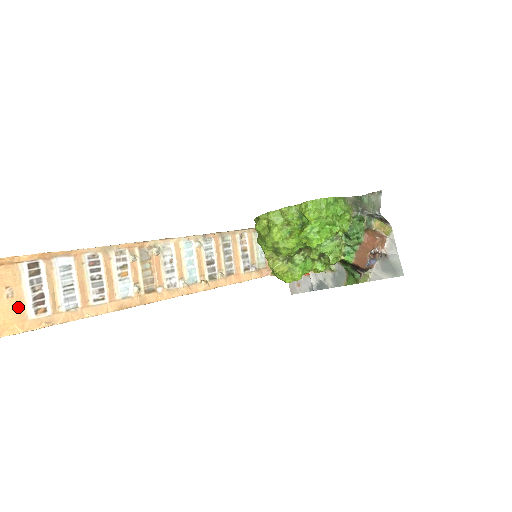
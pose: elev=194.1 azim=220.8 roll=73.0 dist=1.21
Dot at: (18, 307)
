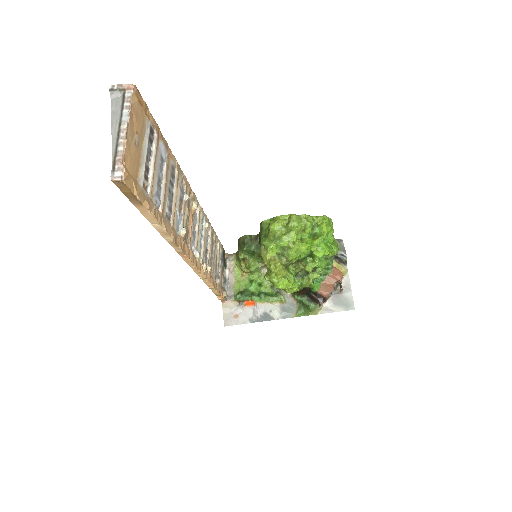
Dot at: (137, 163)
